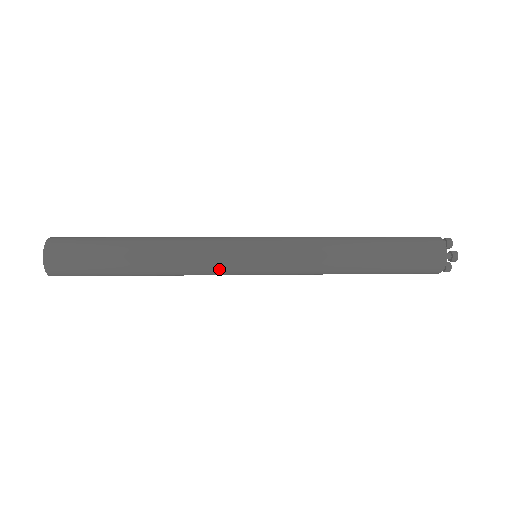
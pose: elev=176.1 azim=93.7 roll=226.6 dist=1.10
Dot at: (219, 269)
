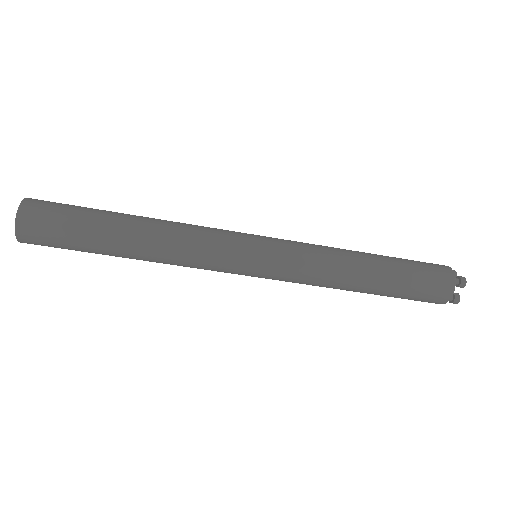
Dot at: (217, 254)
